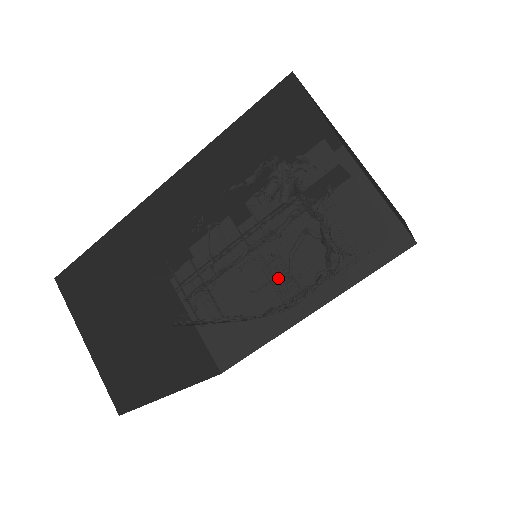
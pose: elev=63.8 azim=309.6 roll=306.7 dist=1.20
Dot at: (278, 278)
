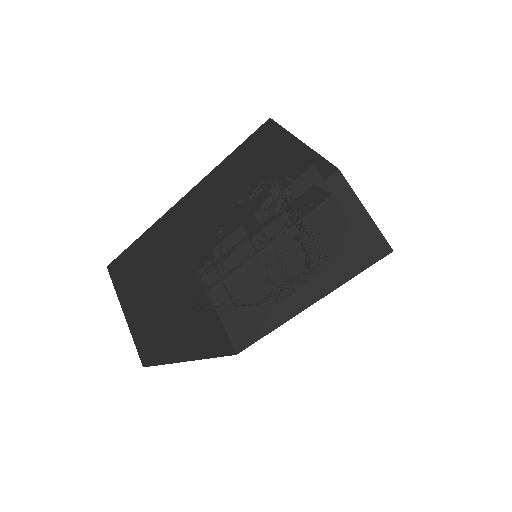
Dot at: (275, 275)
